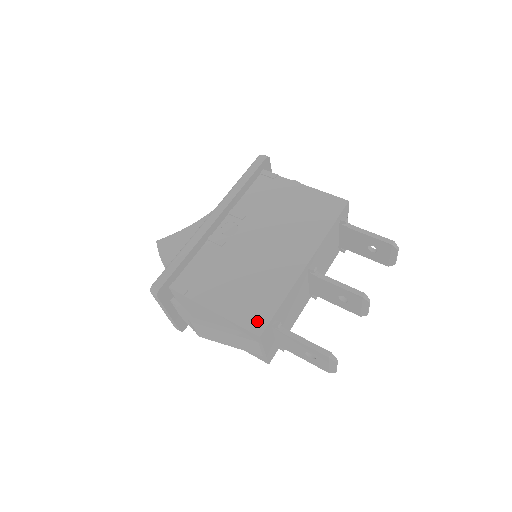
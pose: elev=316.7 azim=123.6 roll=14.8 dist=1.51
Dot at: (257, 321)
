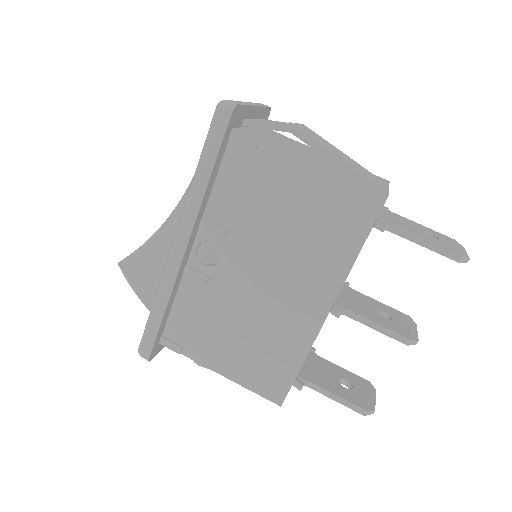
Dot at: (274, 389)
